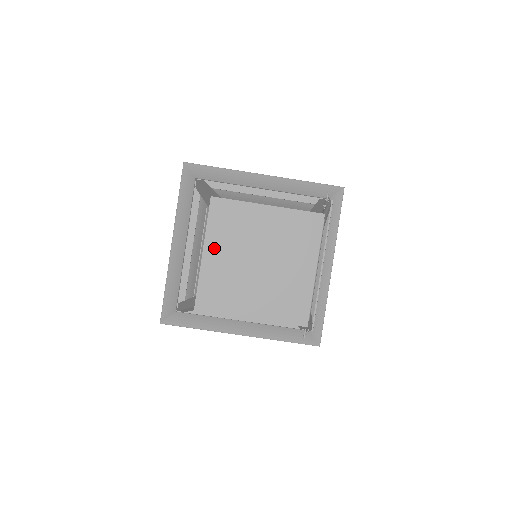
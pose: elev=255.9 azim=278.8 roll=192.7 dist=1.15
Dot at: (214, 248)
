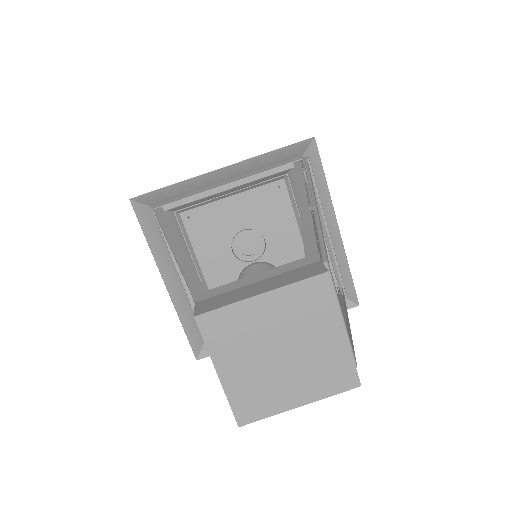
Dot at: (226, 364)
